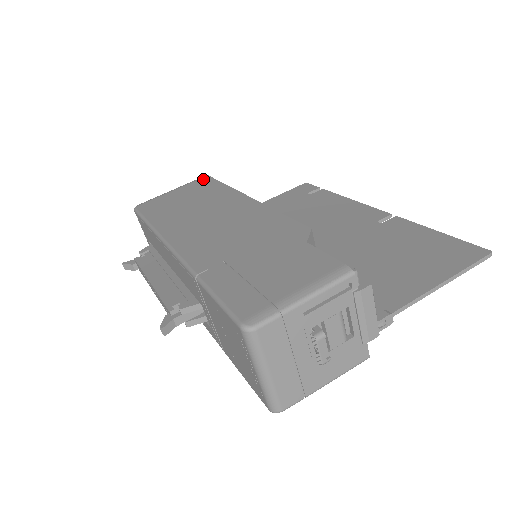
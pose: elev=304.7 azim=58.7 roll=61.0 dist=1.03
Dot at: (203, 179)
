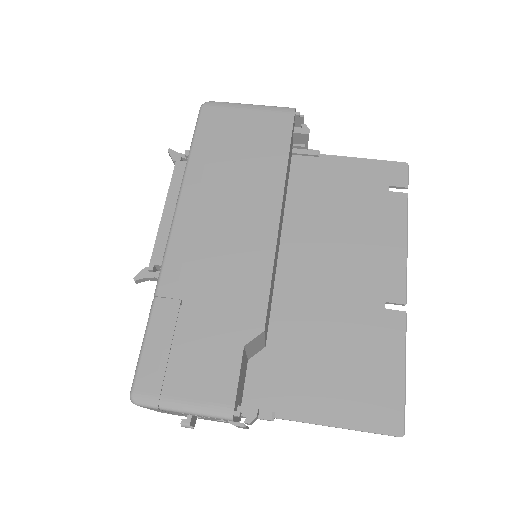
Dot at: (284, 117)
